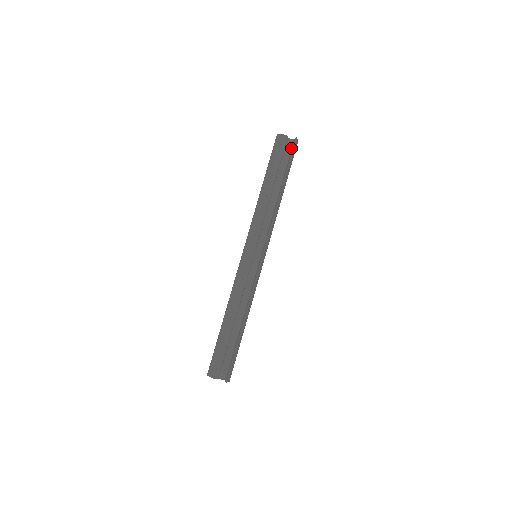
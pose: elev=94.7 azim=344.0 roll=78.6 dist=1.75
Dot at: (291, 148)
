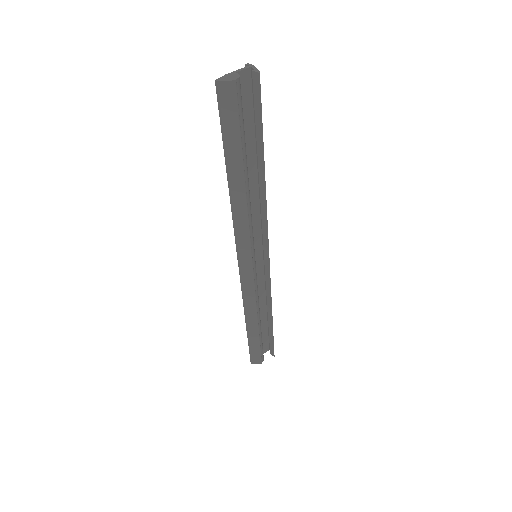
Dot at: (247, 88)
